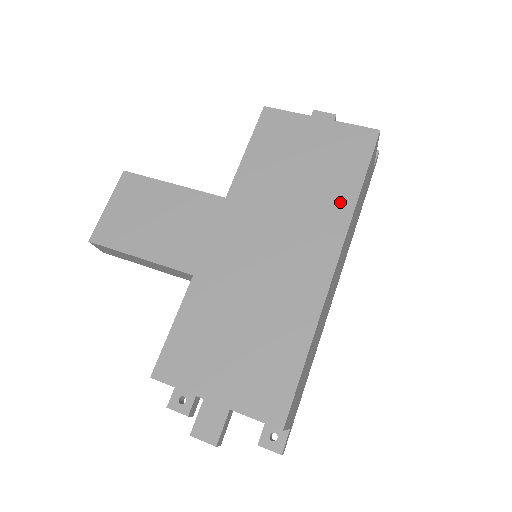
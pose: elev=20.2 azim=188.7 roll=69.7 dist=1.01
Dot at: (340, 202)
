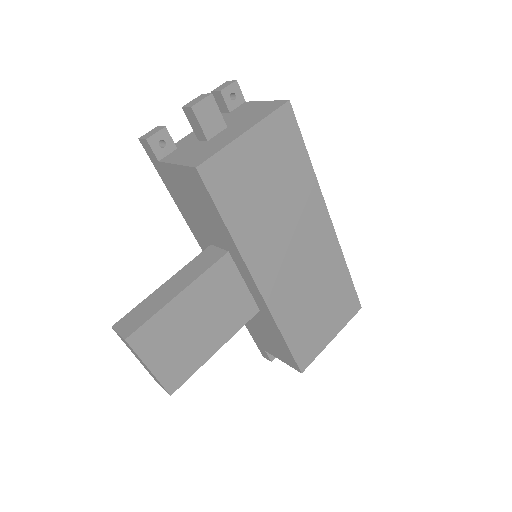
Dot at: (307, 183)
